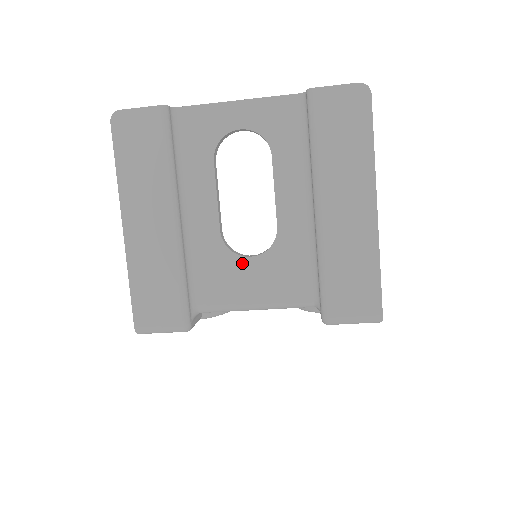
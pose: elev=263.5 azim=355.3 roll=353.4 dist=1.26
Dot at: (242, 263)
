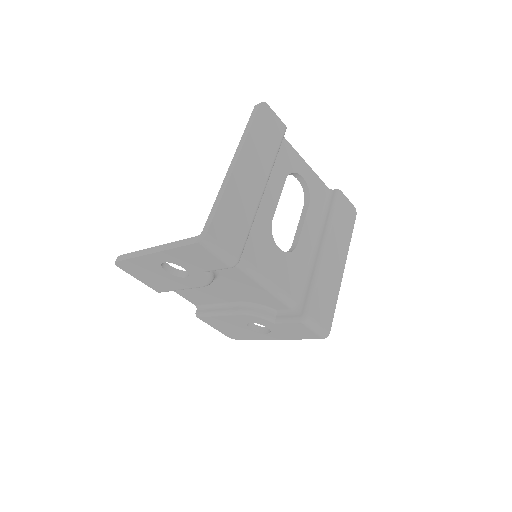
Dot at: (275, 249)
